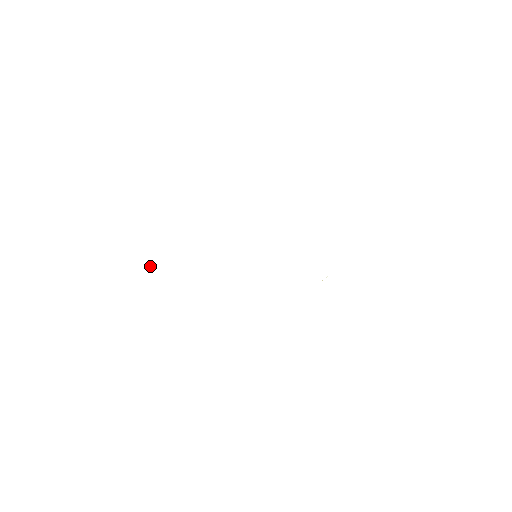
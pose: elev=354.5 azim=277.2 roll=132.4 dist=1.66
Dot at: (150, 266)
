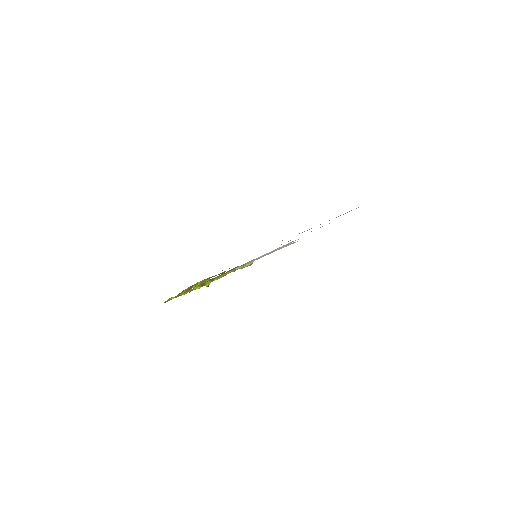
Dot at: occluded
